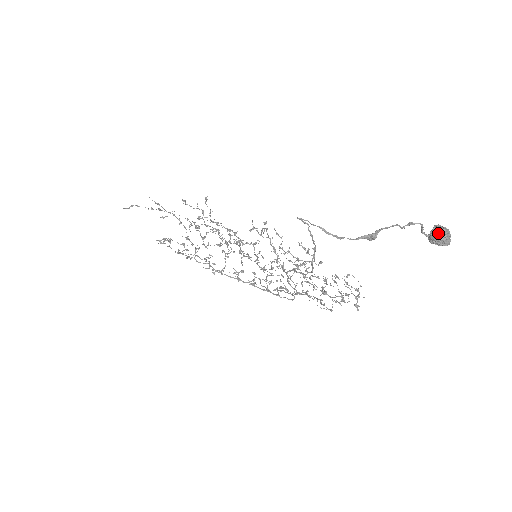
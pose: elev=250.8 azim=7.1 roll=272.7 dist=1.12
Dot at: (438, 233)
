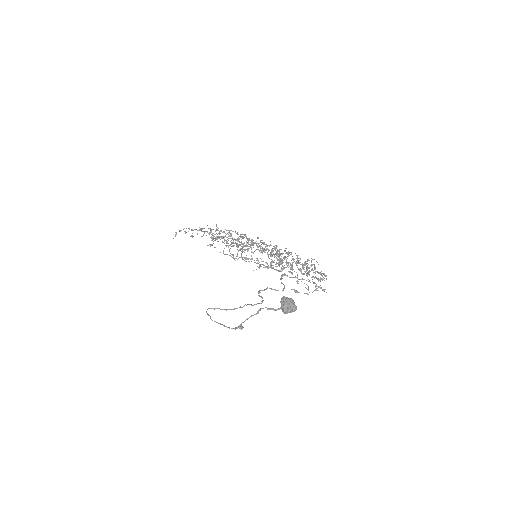
Dot at: (281, 309)
